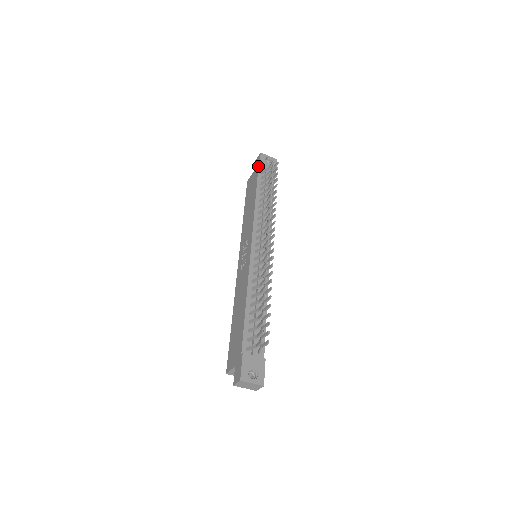
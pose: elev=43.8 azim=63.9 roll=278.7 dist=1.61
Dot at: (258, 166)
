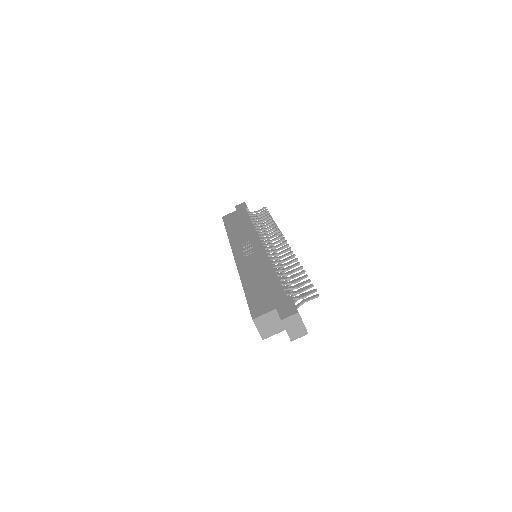
Dot at: (245, 207)
